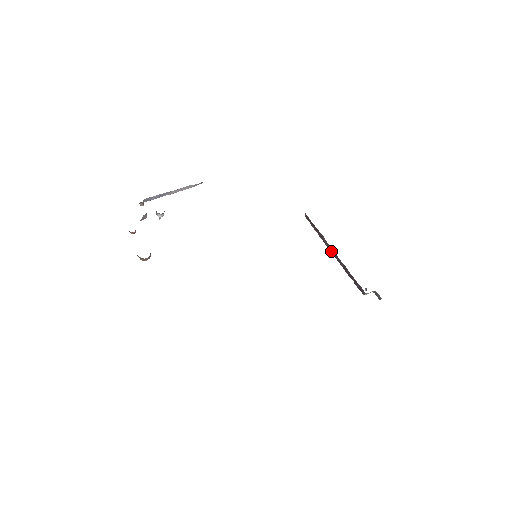
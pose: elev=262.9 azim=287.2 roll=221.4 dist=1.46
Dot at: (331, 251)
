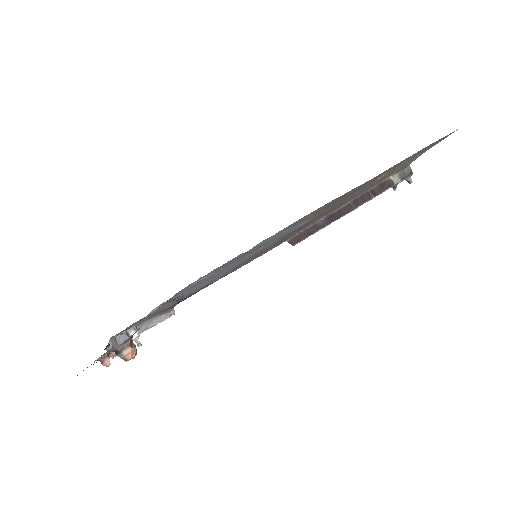
Dot at: (333, 219)
